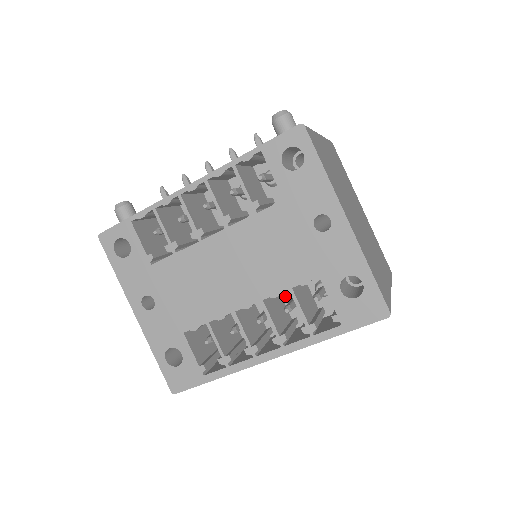
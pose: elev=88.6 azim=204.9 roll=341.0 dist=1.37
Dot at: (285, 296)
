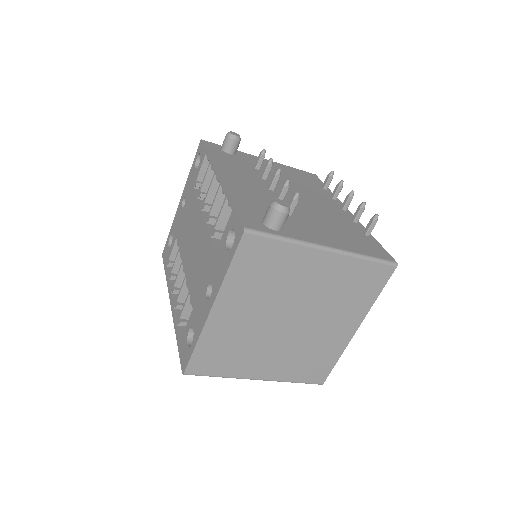
Dot at: occluded
